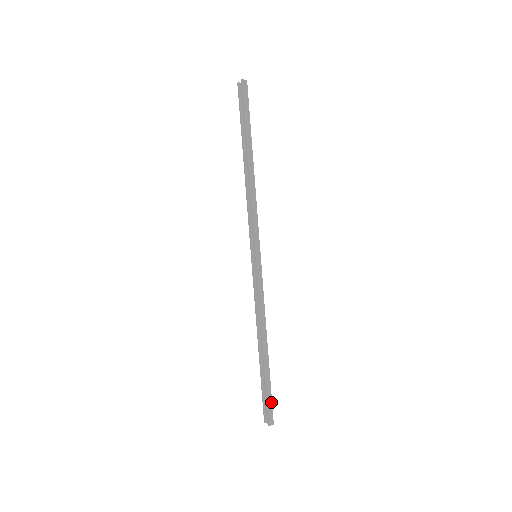
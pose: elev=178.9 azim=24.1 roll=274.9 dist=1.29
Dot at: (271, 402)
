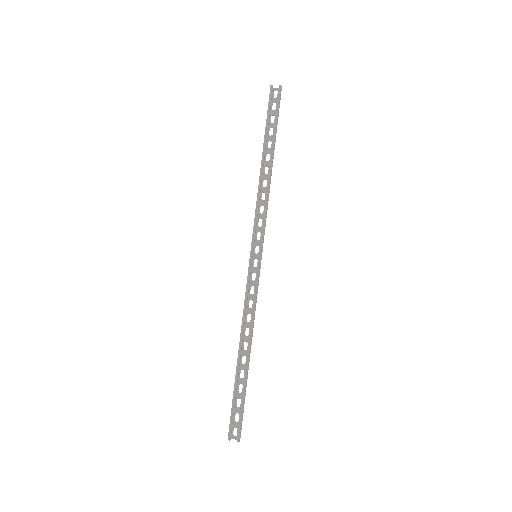
Dot at: occluded
